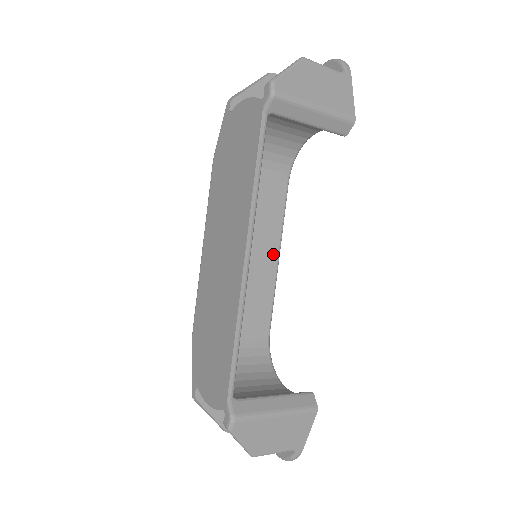
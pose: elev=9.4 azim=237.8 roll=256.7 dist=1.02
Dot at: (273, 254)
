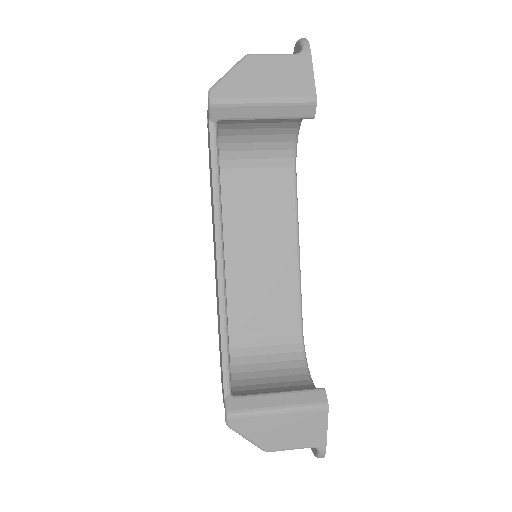
Dot at: (291, 249)
